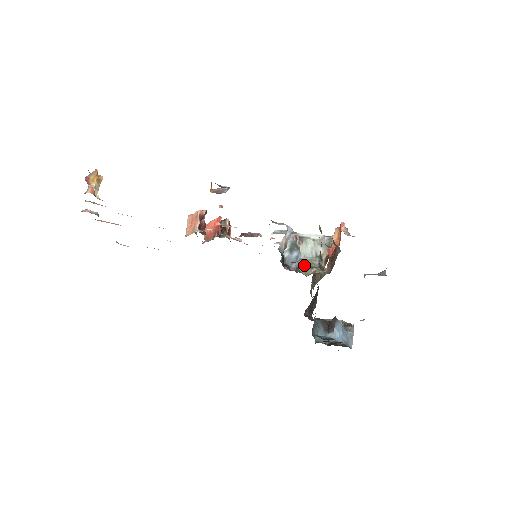
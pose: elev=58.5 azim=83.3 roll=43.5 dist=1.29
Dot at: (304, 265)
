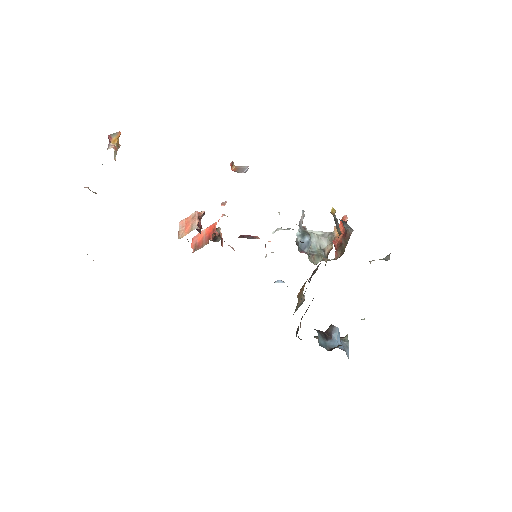
Dot at: (312, 255)
